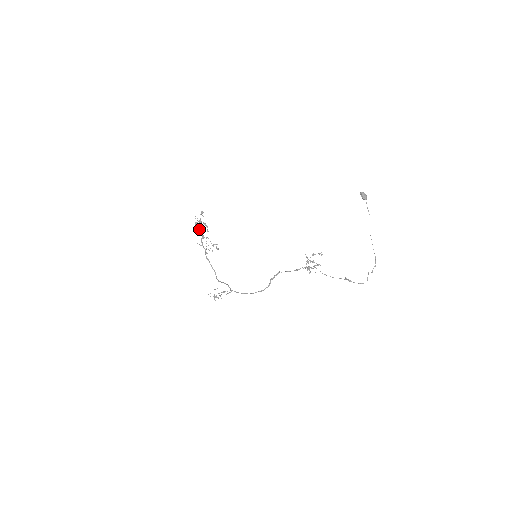
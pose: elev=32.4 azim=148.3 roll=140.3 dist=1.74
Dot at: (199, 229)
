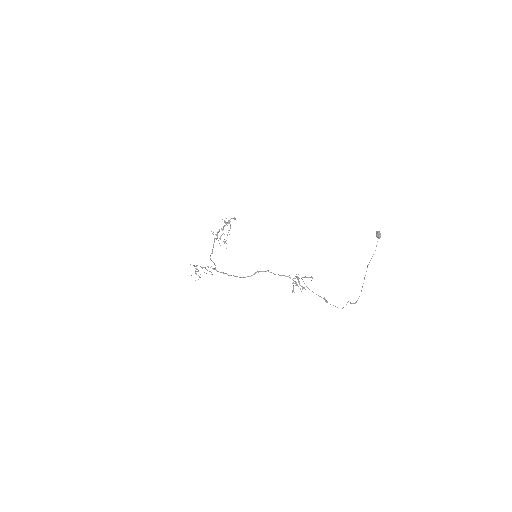
Dot at: occluded
